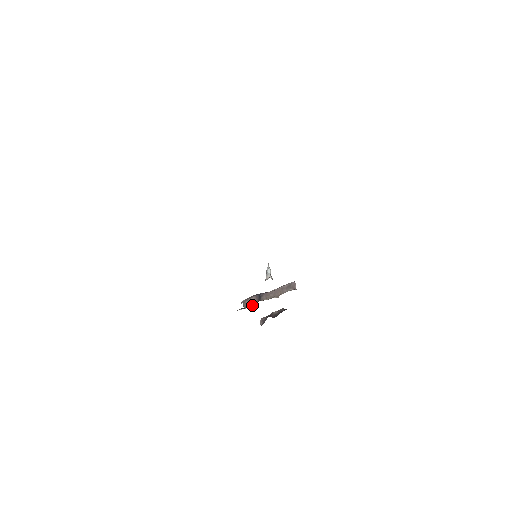
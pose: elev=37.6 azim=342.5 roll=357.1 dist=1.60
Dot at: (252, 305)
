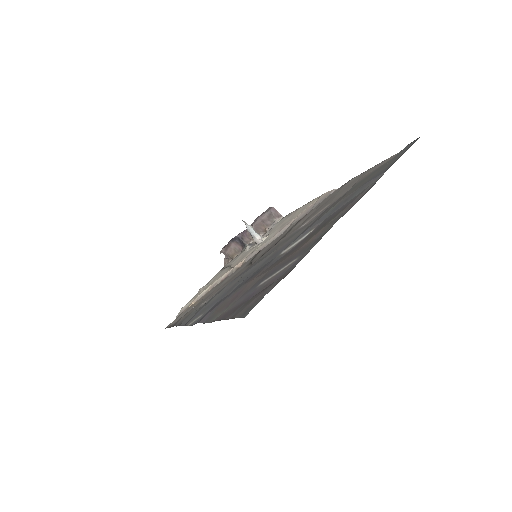
Dot at: (238, 253)
